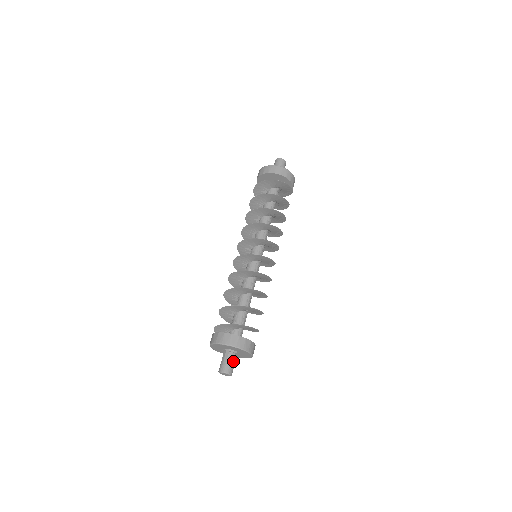
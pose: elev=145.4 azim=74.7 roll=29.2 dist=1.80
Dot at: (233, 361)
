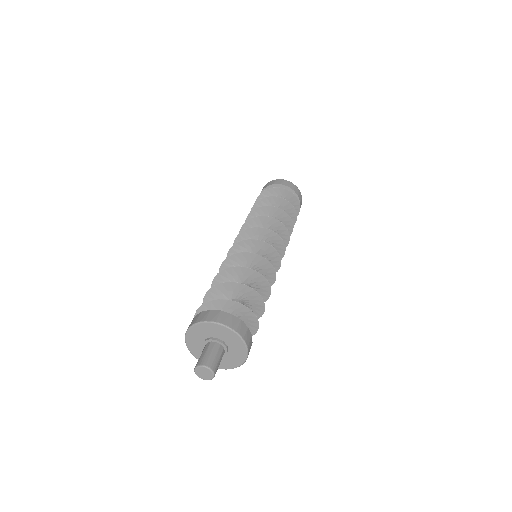
Dot at: (216, 353)
